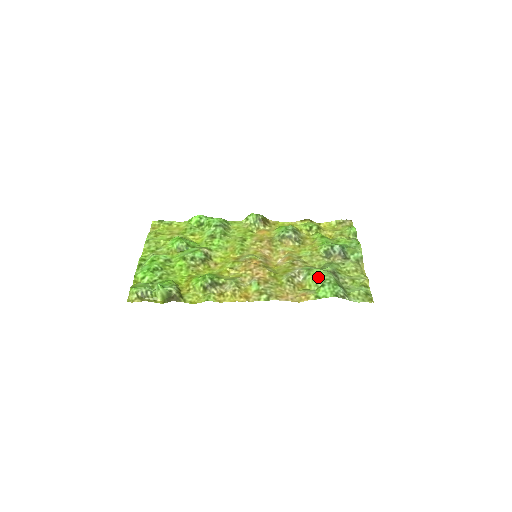
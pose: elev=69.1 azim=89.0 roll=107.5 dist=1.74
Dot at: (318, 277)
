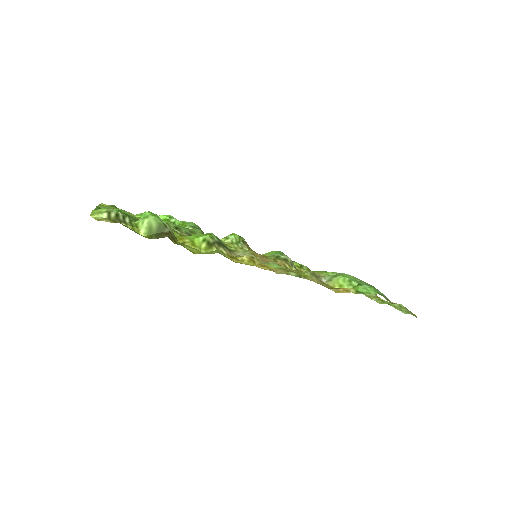
Dot at: (350, 278)
